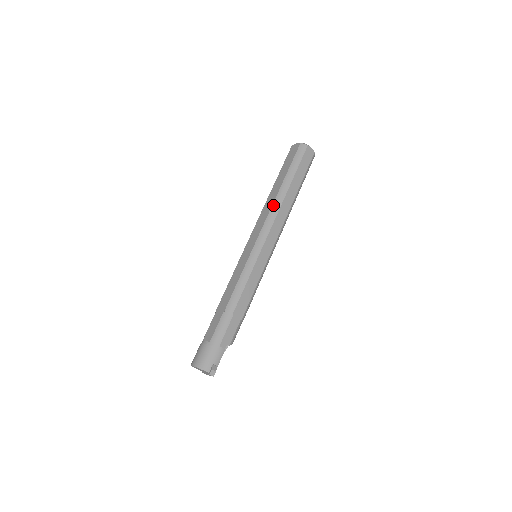
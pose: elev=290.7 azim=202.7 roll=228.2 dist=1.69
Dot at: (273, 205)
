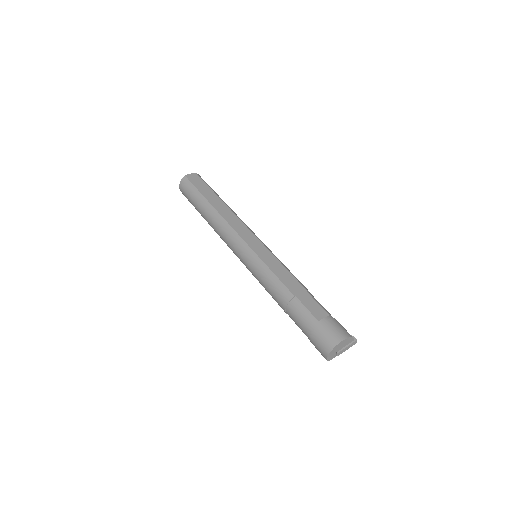
Dot at: (235, 213)
